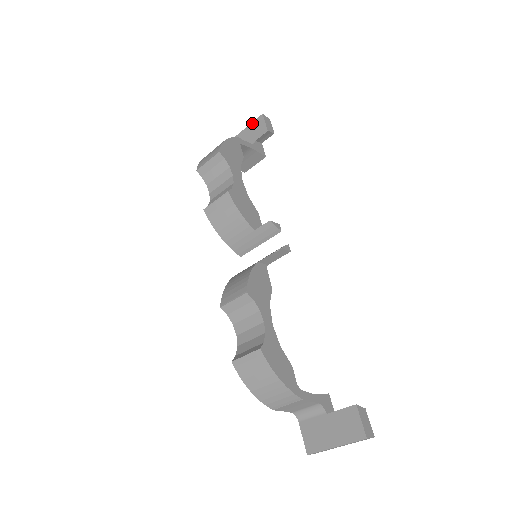
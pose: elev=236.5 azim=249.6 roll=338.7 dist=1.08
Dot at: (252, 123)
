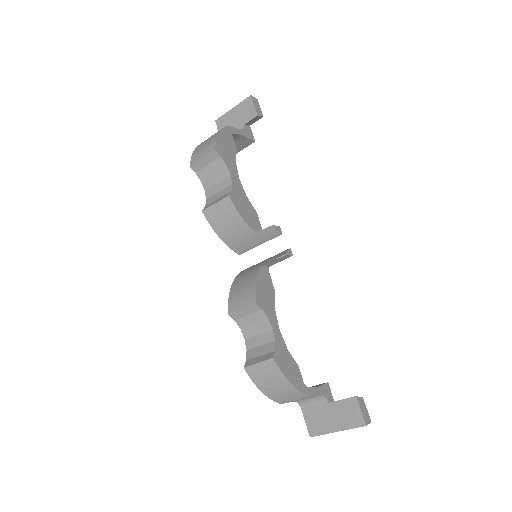
Dot at: (239, 104)
